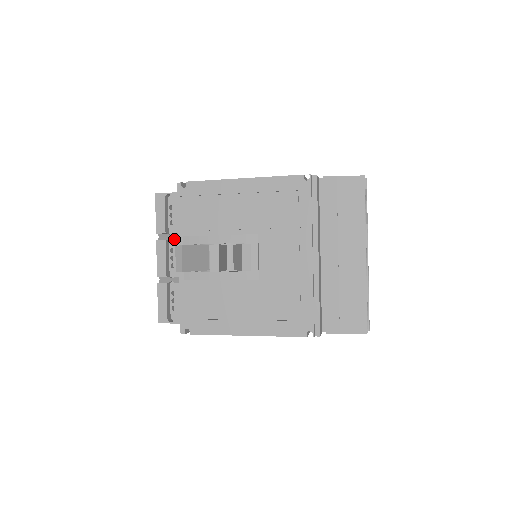
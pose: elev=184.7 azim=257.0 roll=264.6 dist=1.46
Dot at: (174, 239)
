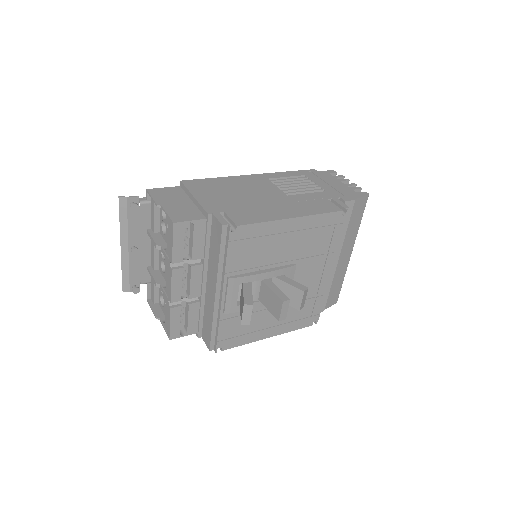
Dot at: (193, 266)
